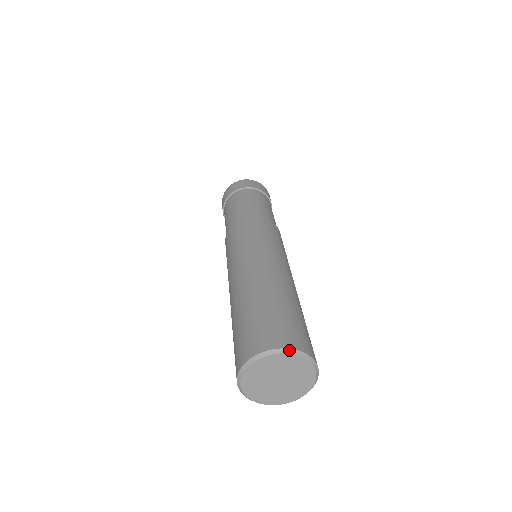
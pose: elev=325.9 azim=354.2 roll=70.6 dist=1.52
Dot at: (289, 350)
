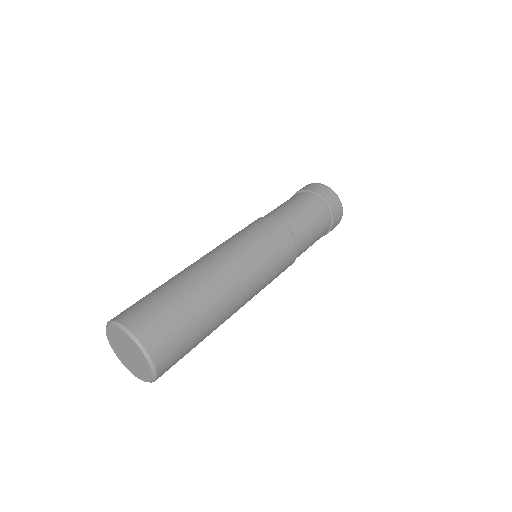
Dot at: (134, 337)
